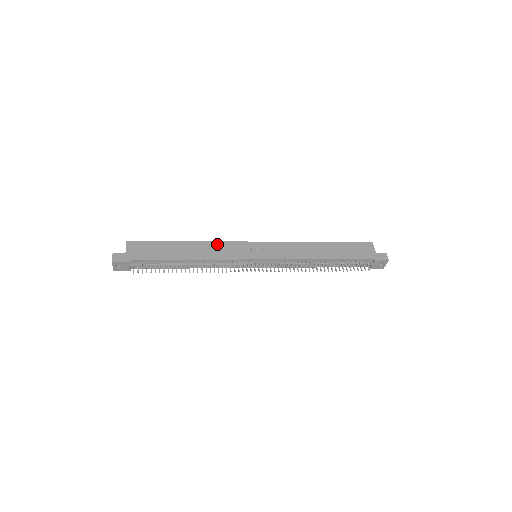
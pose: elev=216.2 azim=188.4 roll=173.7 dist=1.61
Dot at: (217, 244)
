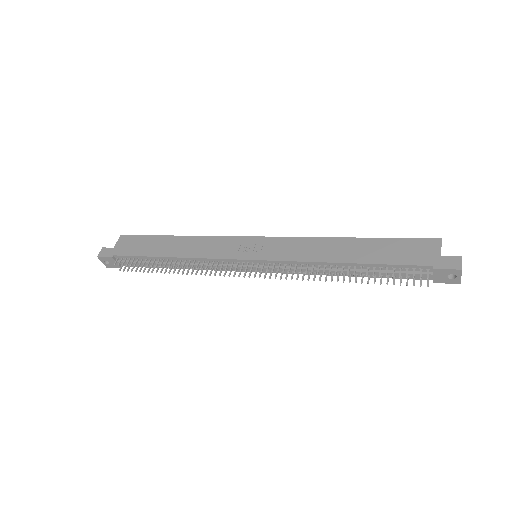
Dot at: (209, 239)
